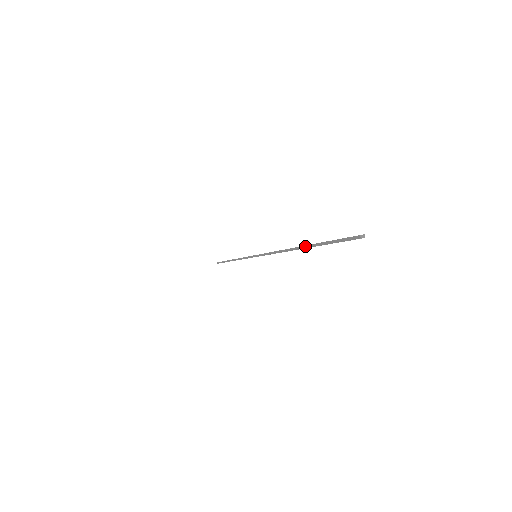
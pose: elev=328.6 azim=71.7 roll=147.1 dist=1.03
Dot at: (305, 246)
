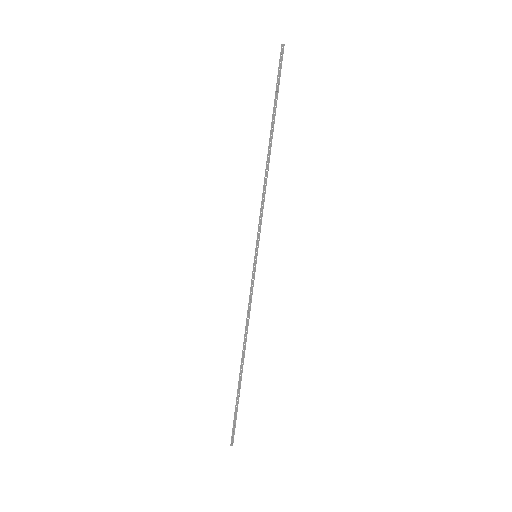
Dot at: (239, 379)
